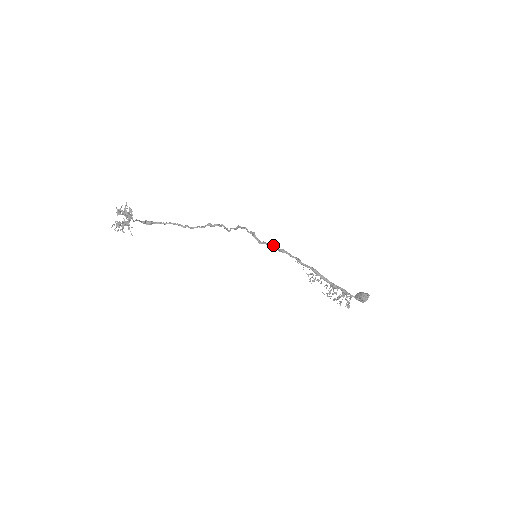
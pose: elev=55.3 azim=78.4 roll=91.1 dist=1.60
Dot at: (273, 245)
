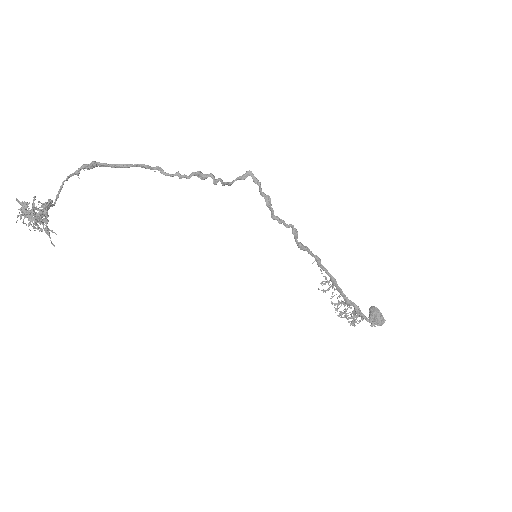
Dot at: occluded
